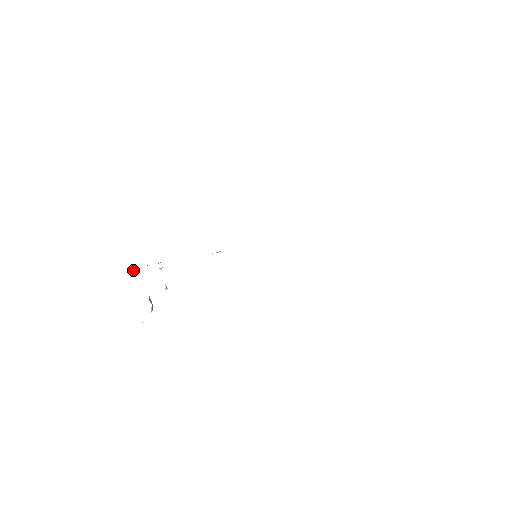
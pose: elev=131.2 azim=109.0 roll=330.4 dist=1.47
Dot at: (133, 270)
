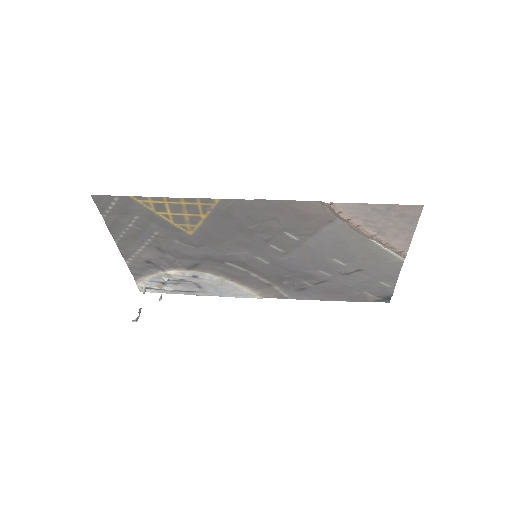
Dot at: (143, 288)
